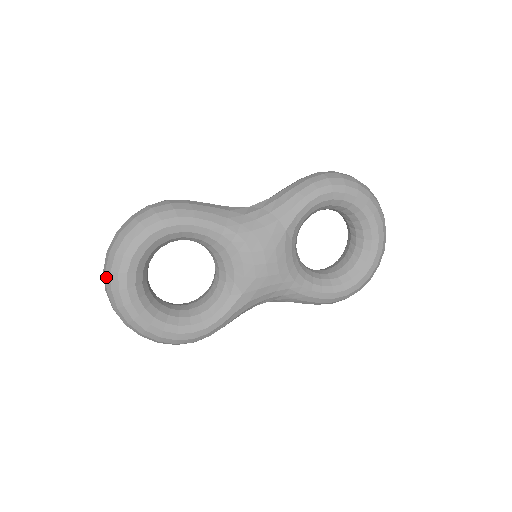
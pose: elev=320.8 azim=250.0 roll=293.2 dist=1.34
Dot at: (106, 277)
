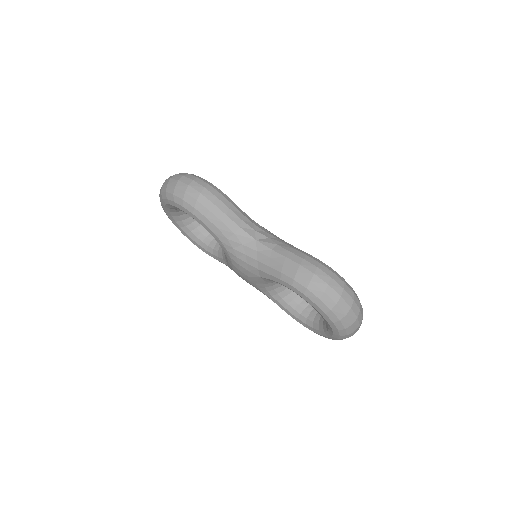
Dot at: occluded
